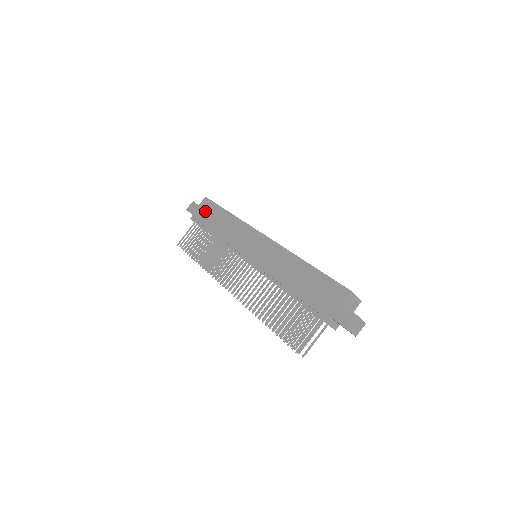
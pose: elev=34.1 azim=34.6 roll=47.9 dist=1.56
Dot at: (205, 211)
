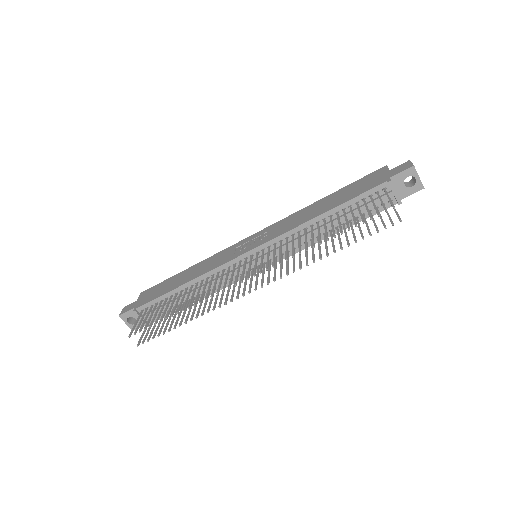
Dot at: (152, 293)
